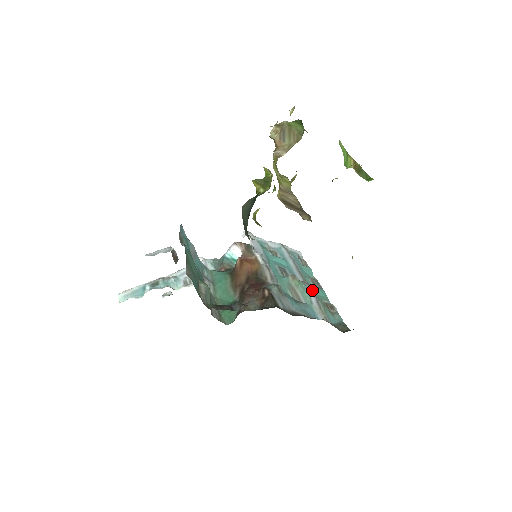
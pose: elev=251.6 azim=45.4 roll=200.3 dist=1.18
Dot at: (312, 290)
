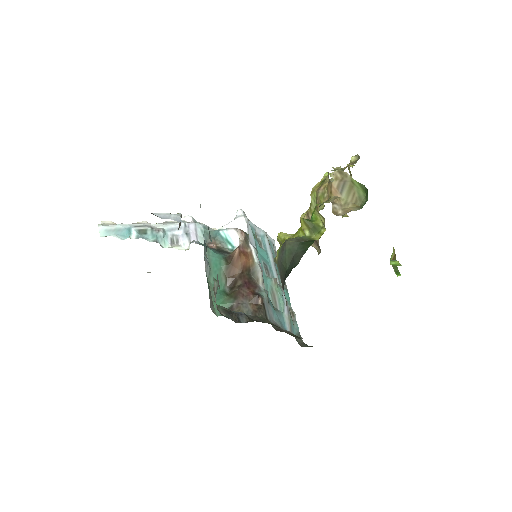
Dot at: (285, 297)
